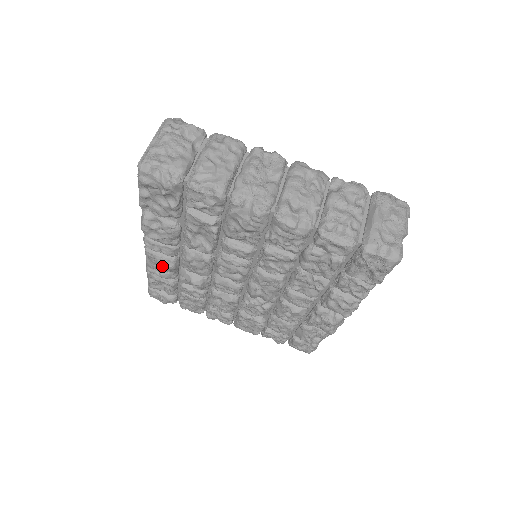
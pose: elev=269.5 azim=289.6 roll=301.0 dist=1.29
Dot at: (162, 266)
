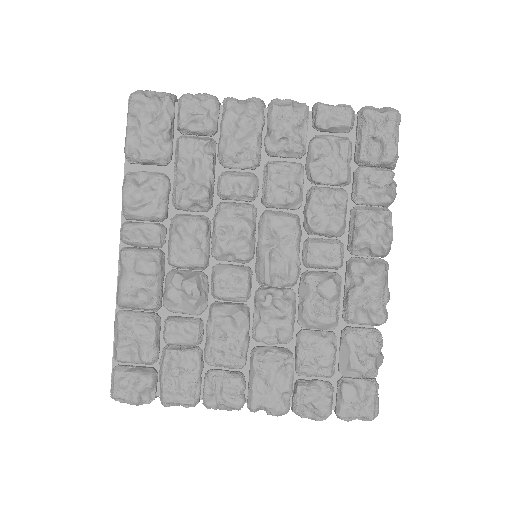
Dot at: (143, 266)
